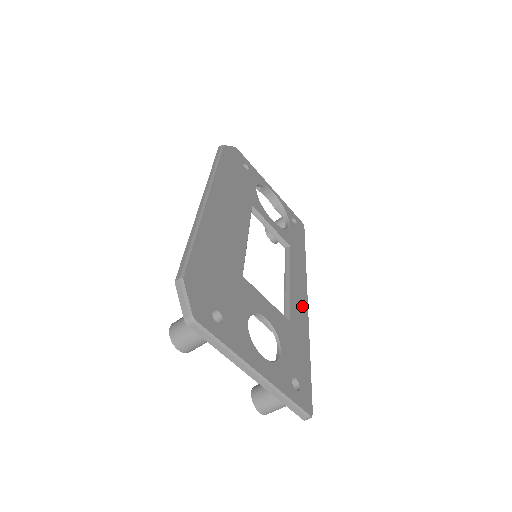
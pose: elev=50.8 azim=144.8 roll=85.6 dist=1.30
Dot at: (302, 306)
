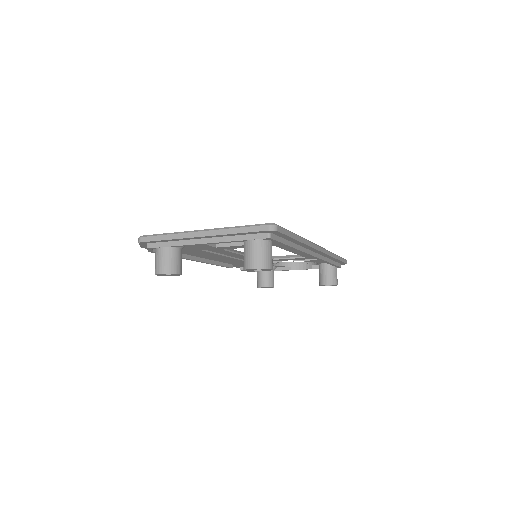
Dot at: occluded
